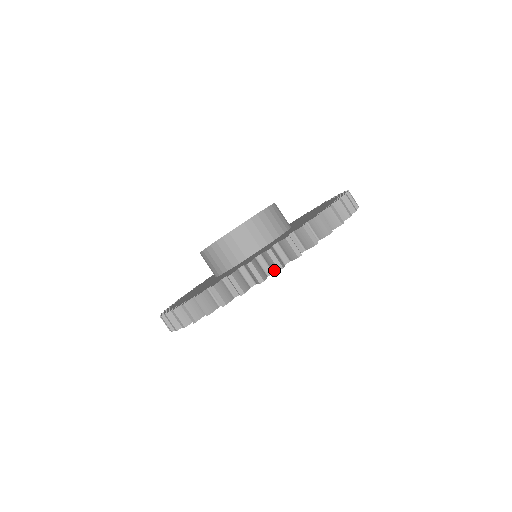
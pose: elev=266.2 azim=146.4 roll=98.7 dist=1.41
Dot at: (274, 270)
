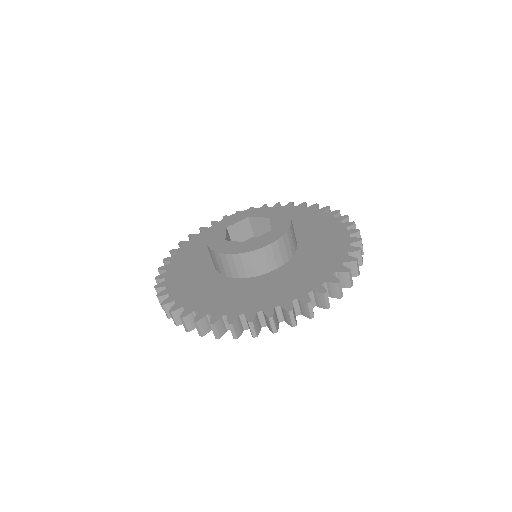
Dot at: (287, 322)
